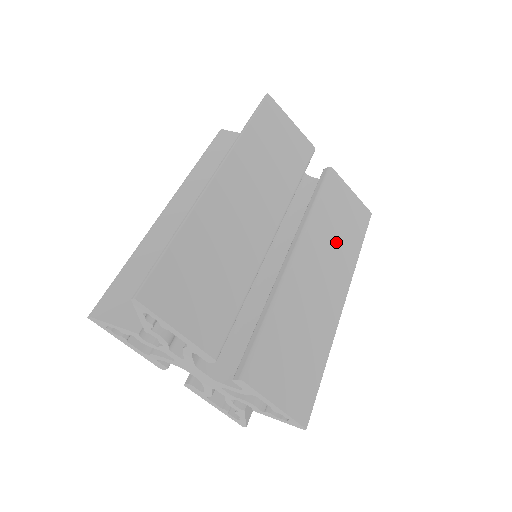
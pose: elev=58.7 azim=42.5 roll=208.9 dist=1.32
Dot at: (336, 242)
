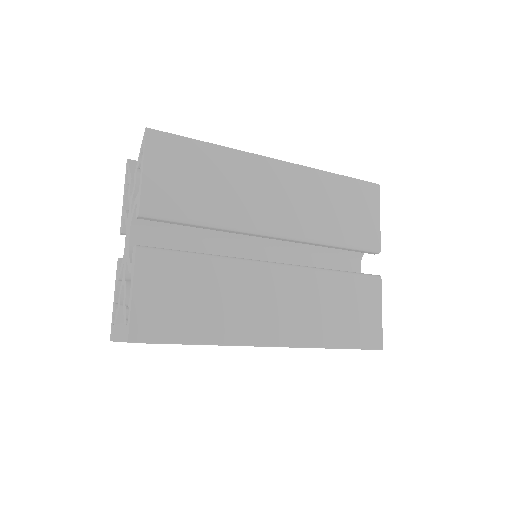
Dot at: (321, 310)
